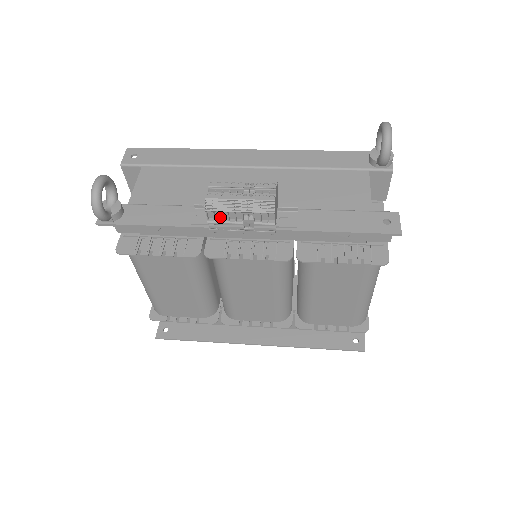
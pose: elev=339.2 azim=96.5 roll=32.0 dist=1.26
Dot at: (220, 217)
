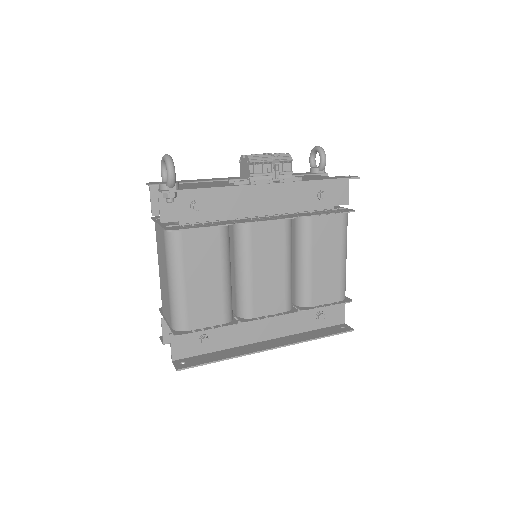
Dot at: (257, 172)
